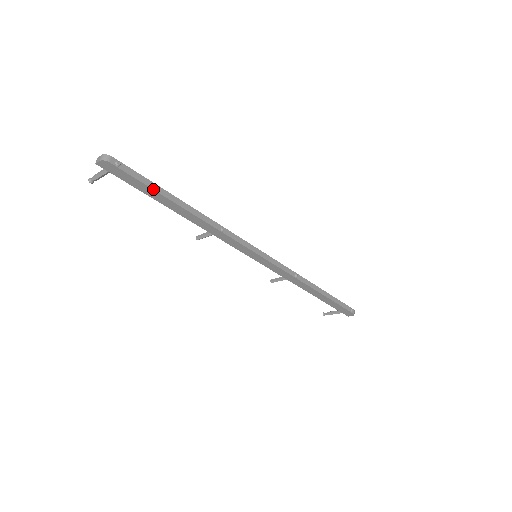
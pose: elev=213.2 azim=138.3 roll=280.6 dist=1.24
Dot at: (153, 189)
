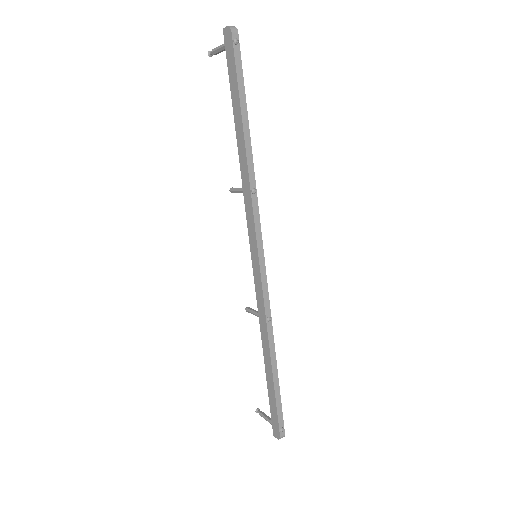
Dot at: (239, 90)
